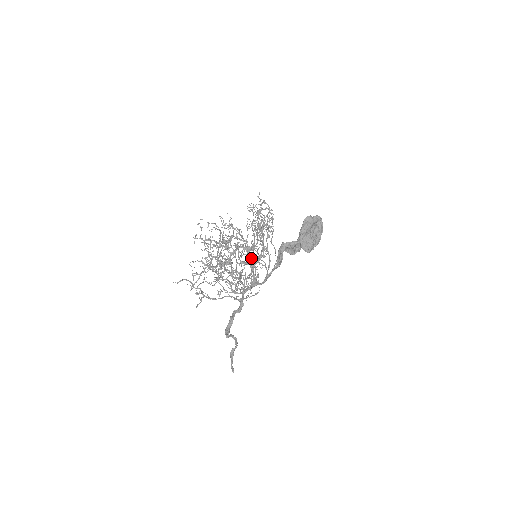
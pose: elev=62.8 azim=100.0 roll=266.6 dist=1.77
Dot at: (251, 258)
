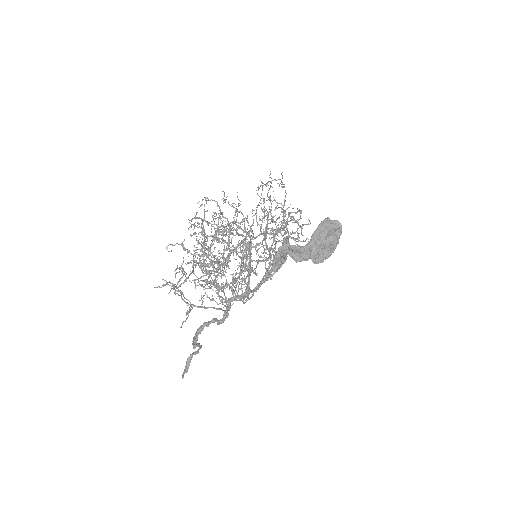
Dot at: (244, 251)
